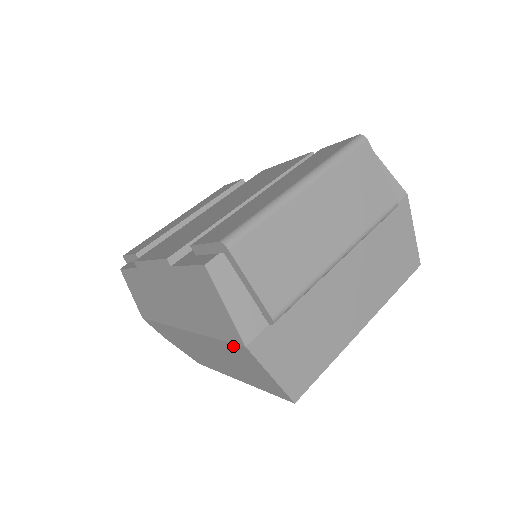
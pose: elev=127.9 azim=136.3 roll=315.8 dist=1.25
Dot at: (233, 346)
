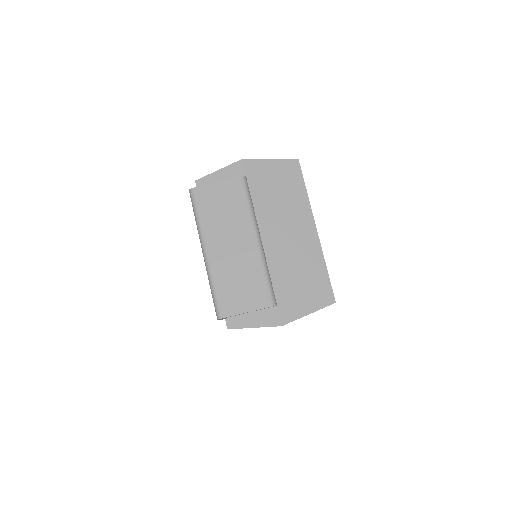
Dot at: occluded
